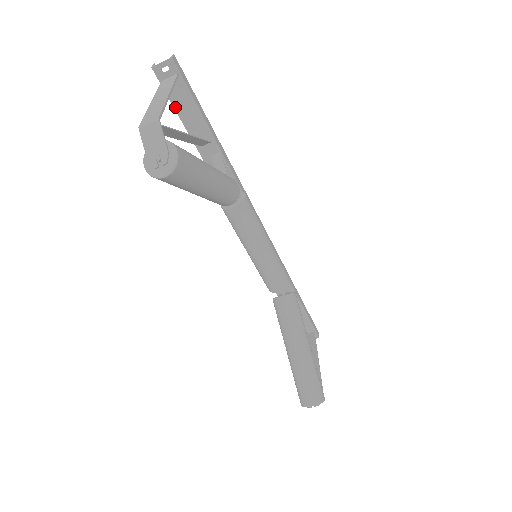
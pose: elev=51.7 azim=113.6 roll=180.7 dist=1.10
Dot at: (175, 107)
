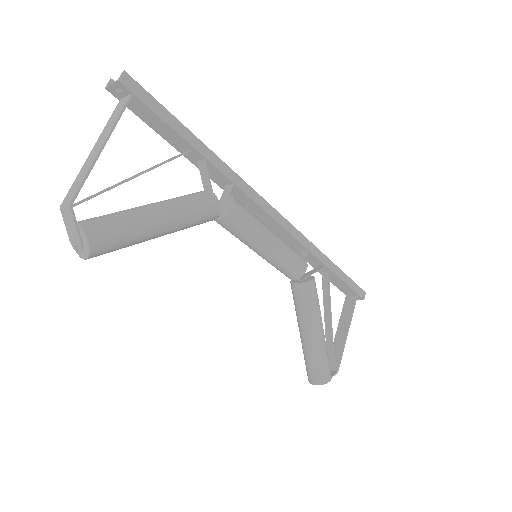
Dot at: (144, 121)
